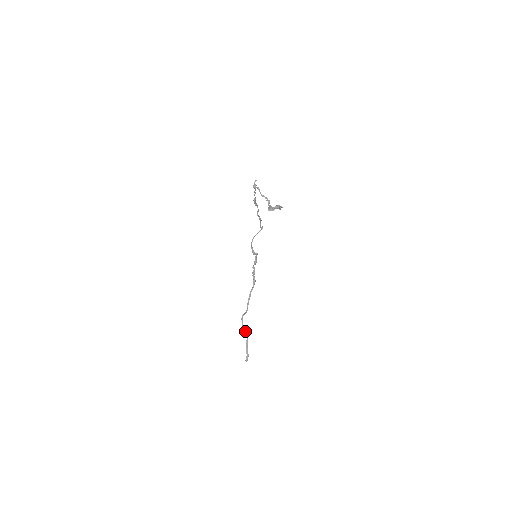
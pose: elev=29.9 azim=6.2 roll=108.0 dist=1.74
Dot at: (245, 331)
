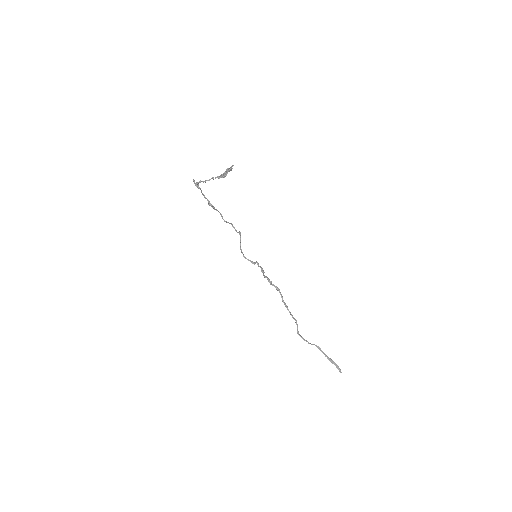
Dot at: occluded
